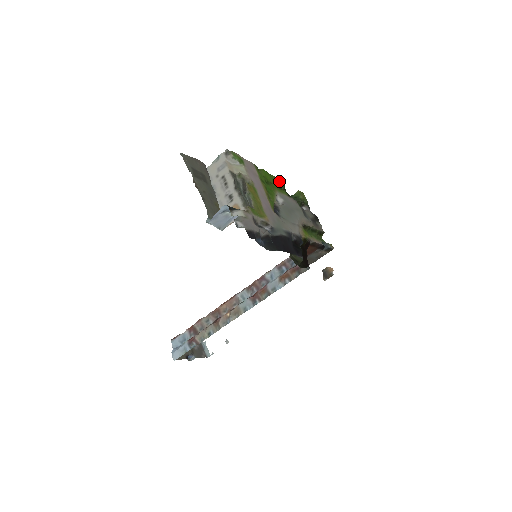
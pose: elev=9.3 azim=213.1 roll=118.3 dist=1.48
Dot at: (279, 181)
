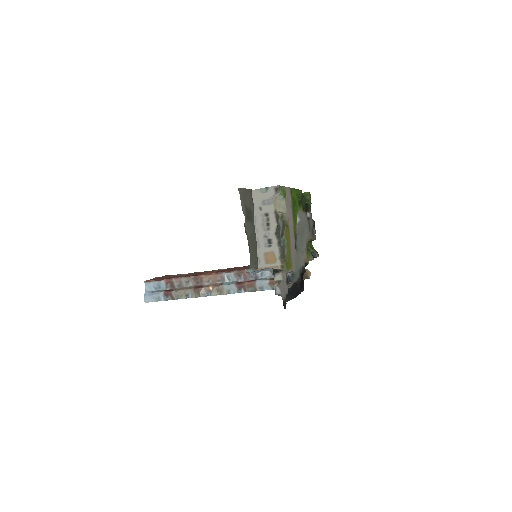
Dot at: (300, 193)
